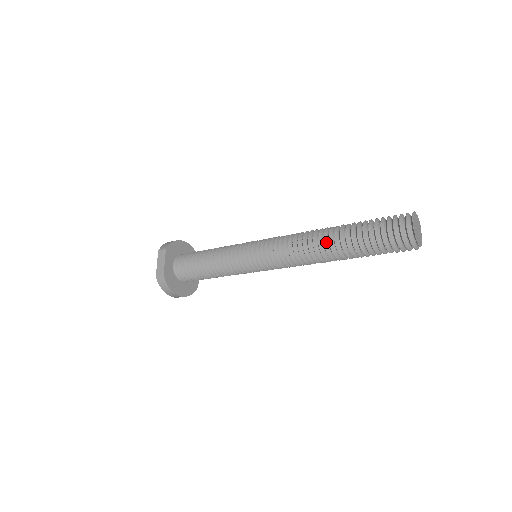
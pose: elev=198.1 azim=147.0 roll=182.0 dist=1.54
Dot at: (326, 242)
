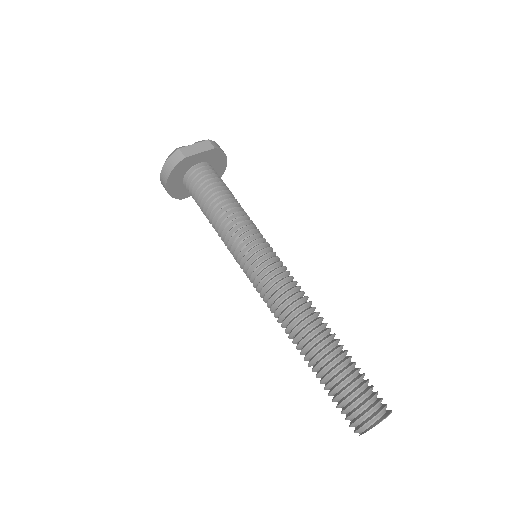
Dot at: (316, 332)
